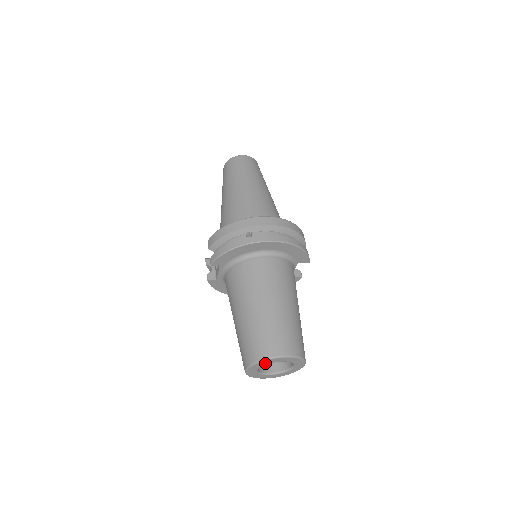
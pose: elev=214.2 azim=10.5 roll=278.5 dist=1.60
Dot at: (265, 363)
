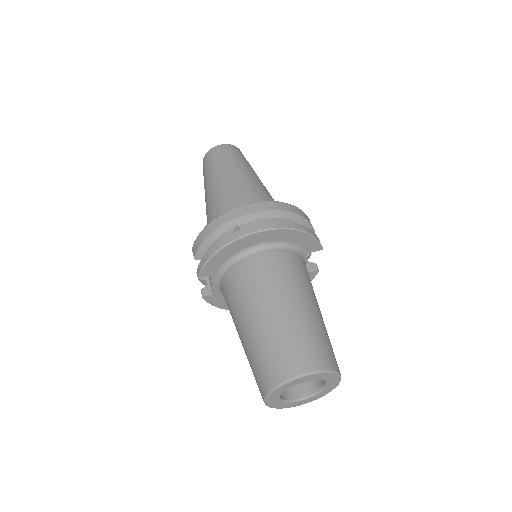
Dot at: (286, 387)
